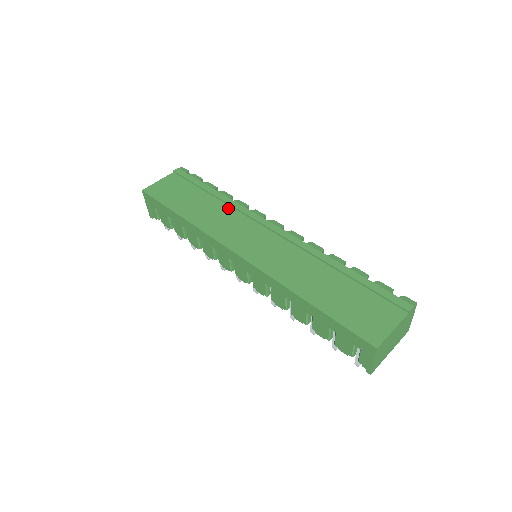
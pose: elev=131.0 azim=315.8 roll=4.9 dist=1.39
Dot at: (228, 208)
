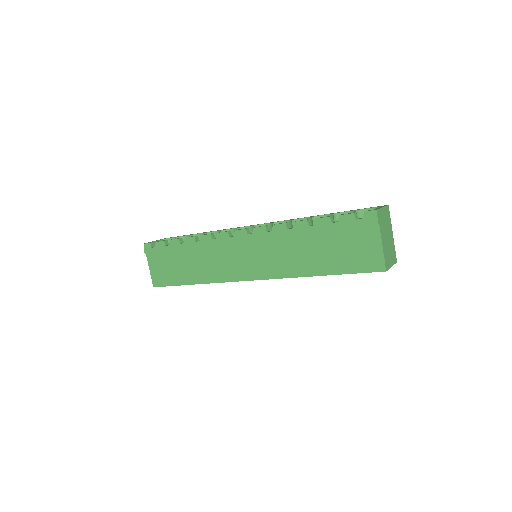
Dot at: (204, 250)
